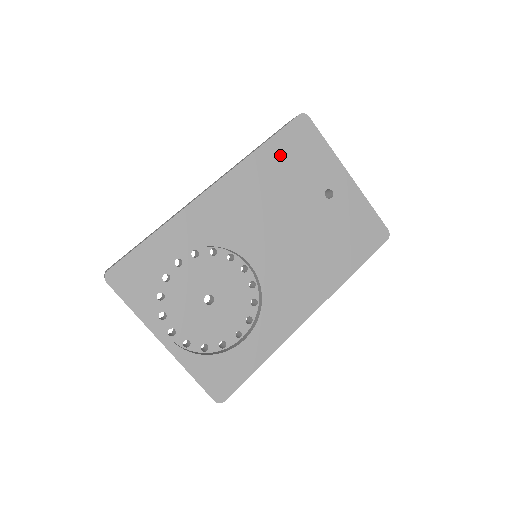
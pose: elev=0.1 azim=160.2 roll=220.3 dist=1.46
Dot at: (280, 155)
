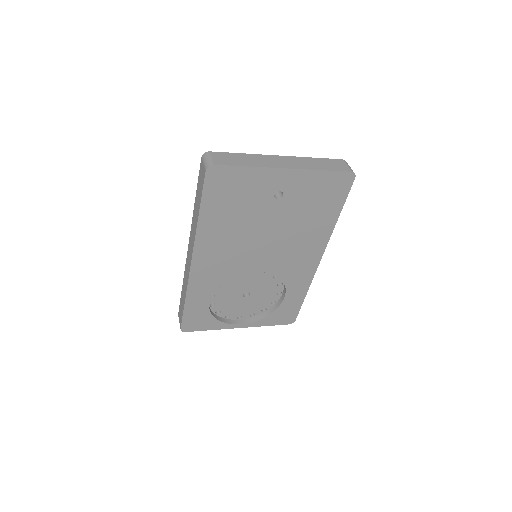
Dot at: (218, 208)
